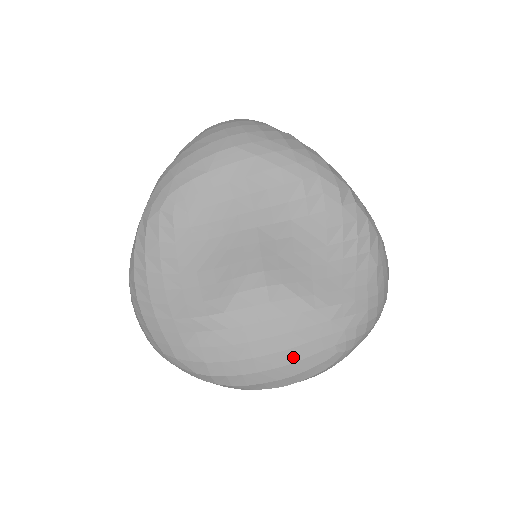
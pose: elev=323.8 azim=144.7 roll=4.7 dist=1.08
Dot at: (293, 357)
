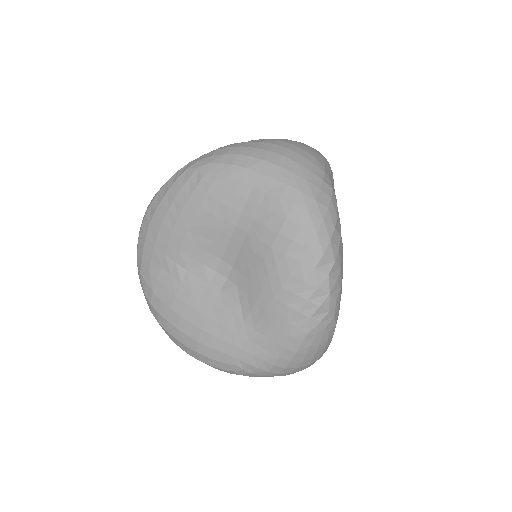
Dot at: (205, 340)
